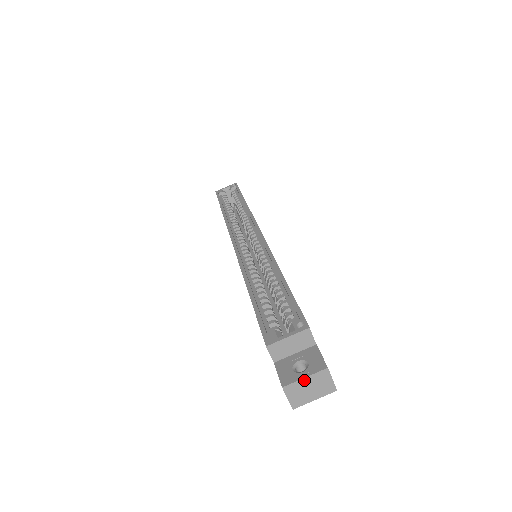
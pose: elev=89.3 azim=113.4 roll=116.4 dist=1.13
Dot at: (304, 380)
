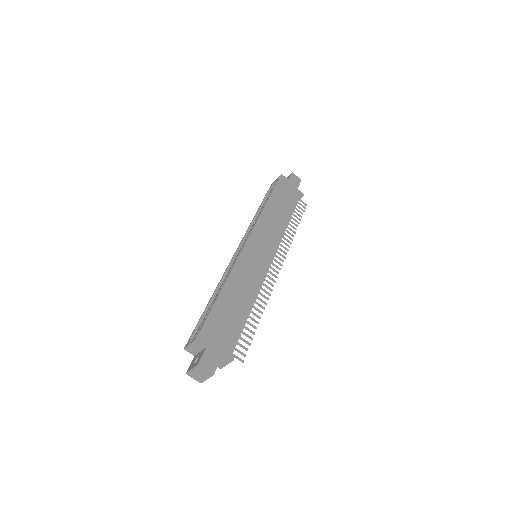
Dot at: (192, 370)
